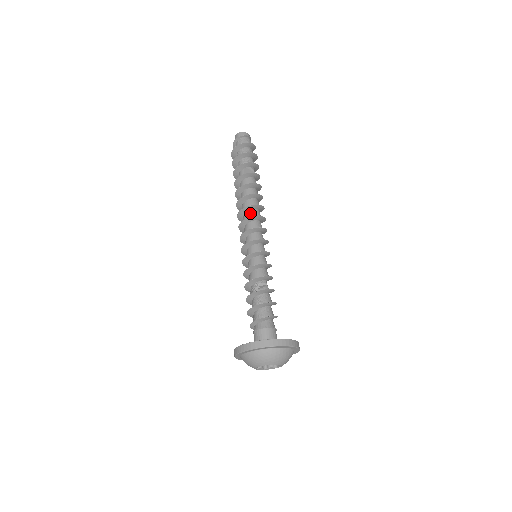
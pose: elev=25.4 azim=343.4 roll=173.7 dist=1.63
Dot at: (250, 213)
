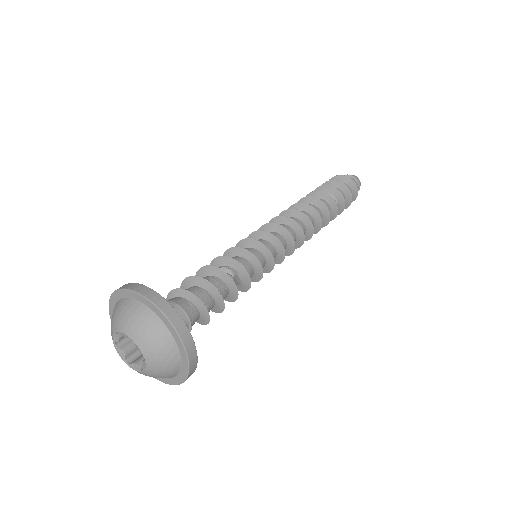
Dot at: occluded
